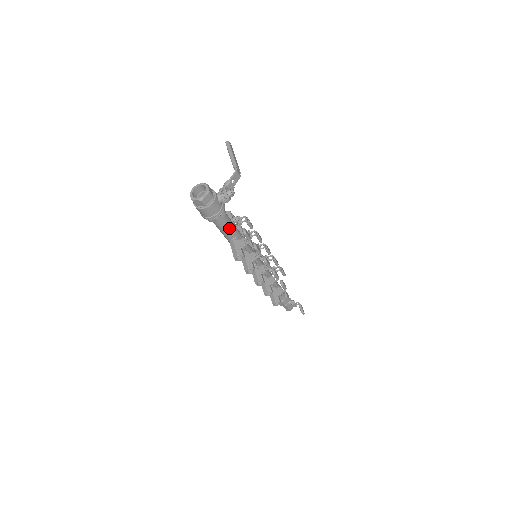
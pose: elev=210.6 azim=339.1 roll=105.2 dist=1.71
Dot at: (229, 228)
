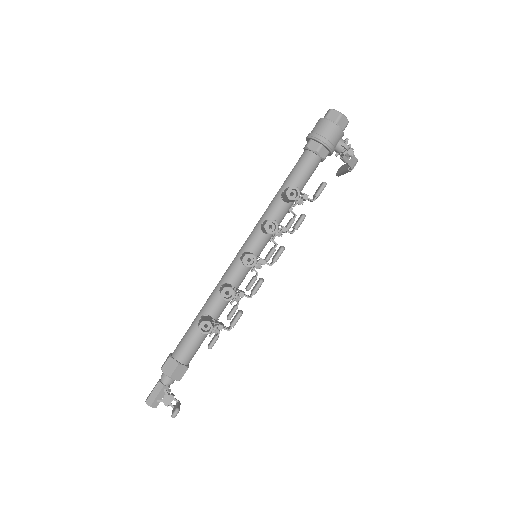
Dot at: (306, 176)
